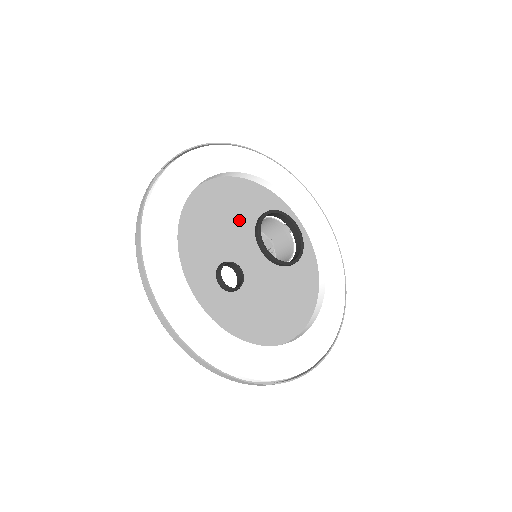
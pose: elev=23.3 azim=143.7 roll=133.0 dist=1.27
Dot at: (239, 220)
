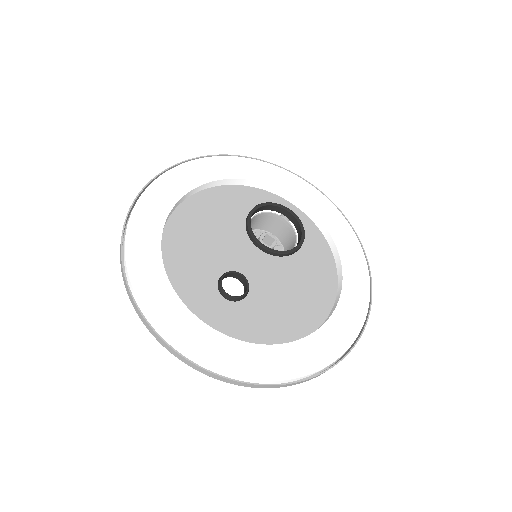
Dot at: (226, 228)
